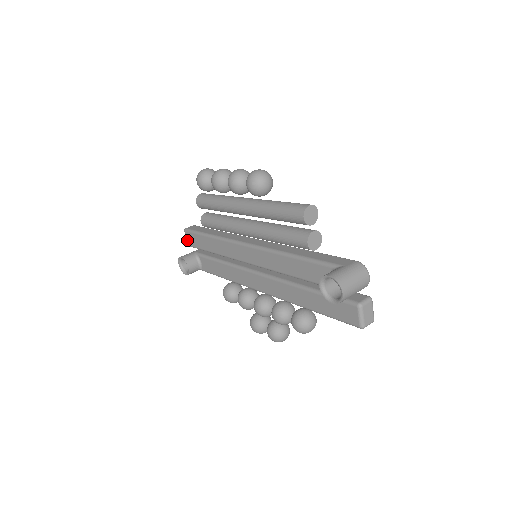
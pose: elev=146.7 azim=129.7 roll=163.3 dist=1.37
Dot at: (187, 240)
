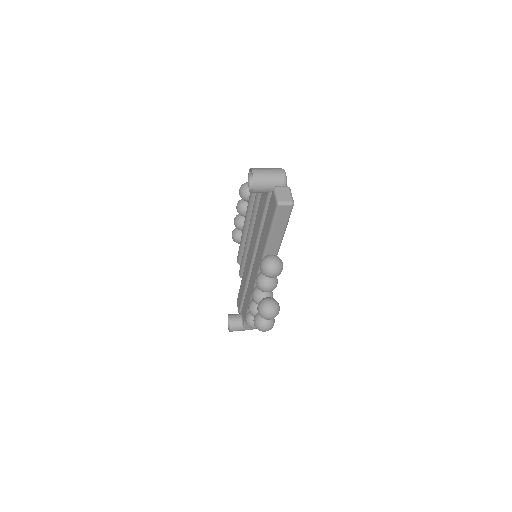
Dot at: (238, 308)
